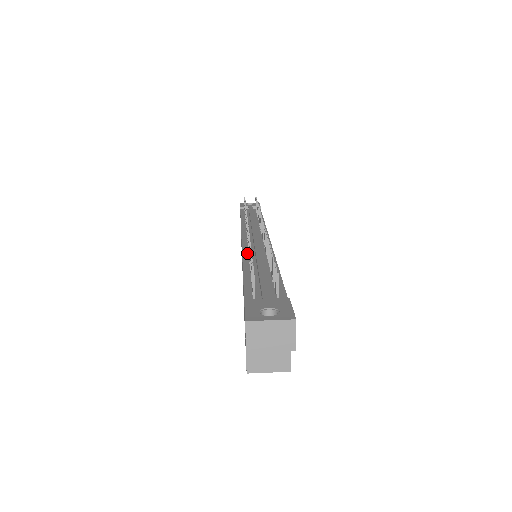
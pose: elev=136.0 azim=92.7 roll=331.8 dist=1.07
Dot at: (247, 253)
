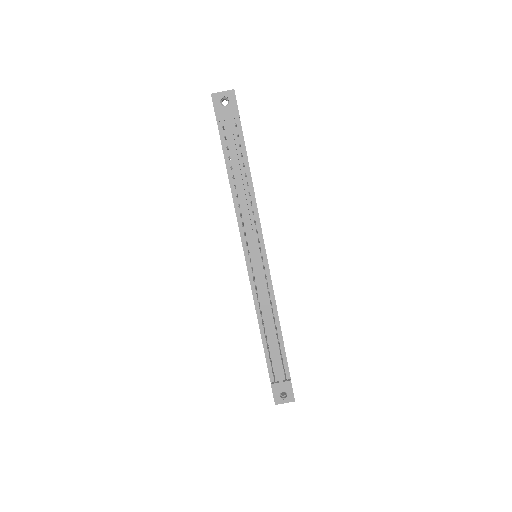
Dot at: (257, 300)
